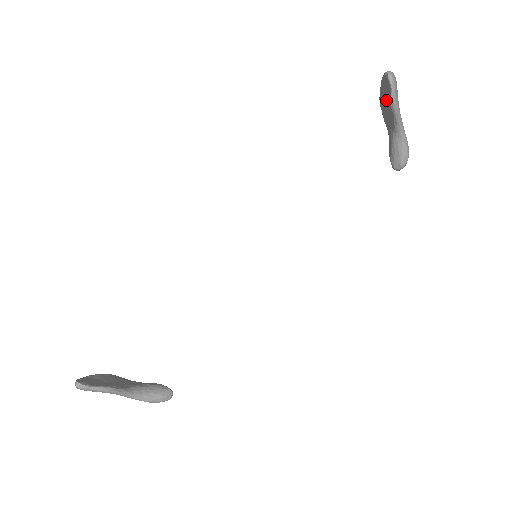
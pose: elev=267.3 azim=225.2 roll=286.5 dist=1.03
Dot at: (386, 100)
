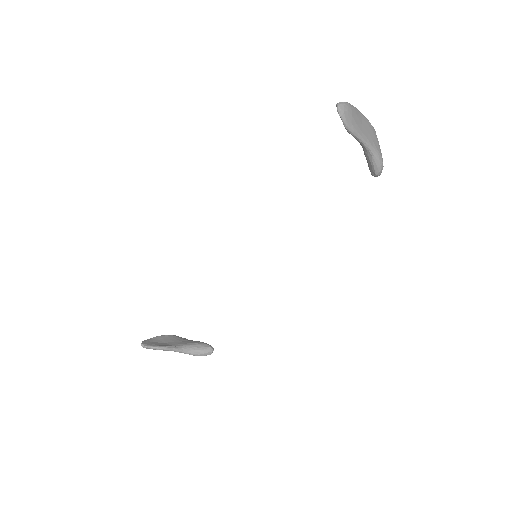
Dot at: occluded
